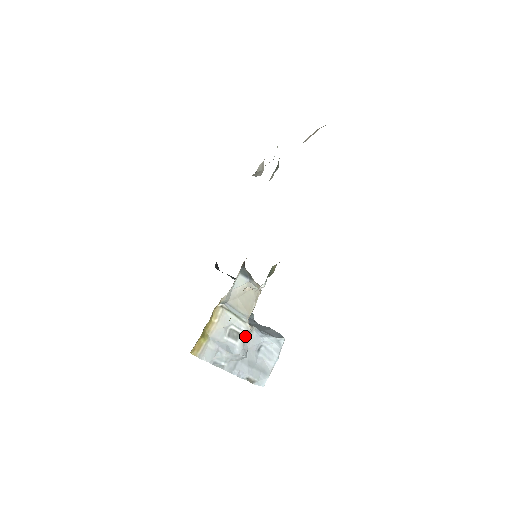
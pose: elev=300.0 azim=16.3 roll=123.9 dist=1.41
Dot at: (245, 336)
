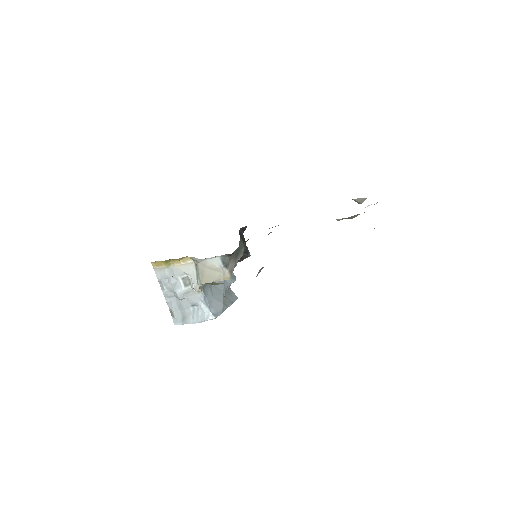
Dot at: (192, 290)
